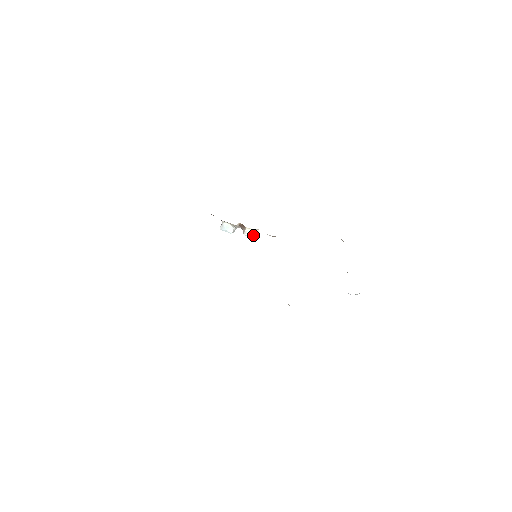
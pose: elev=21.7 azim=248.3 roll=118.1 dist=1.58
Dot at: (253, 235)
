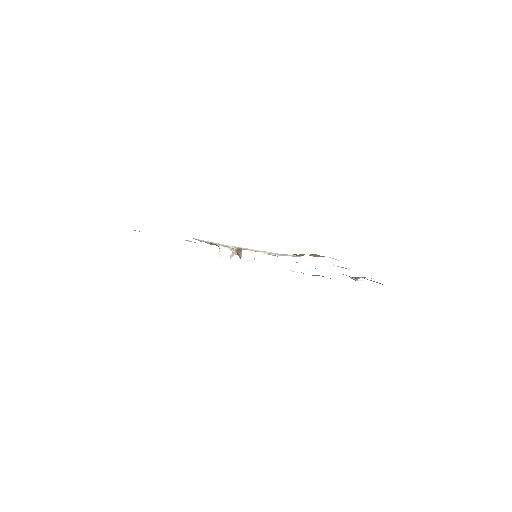
Dot at: (250, 258)
